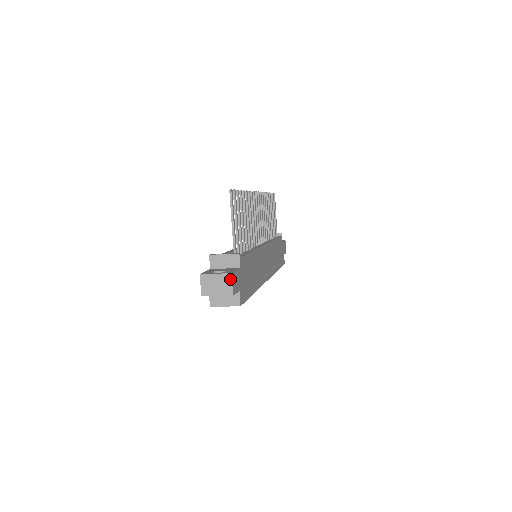
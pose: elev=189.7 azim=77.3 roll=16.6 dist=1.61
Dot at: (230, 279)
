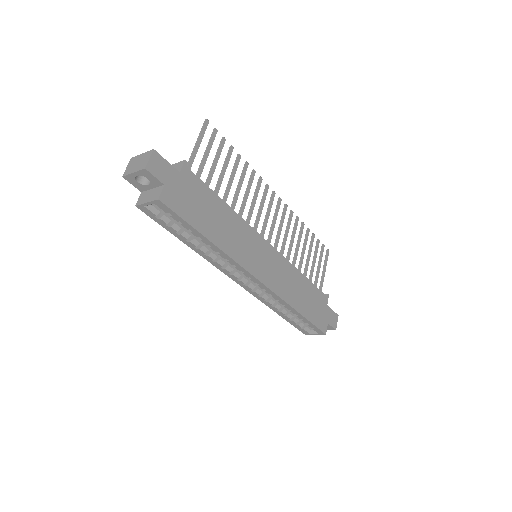
Dot at: (150, 154)
